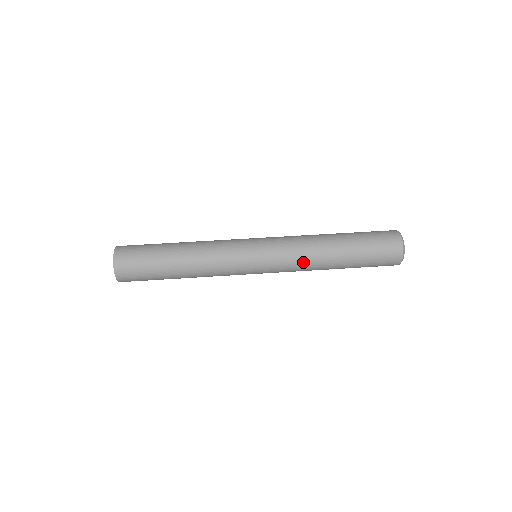
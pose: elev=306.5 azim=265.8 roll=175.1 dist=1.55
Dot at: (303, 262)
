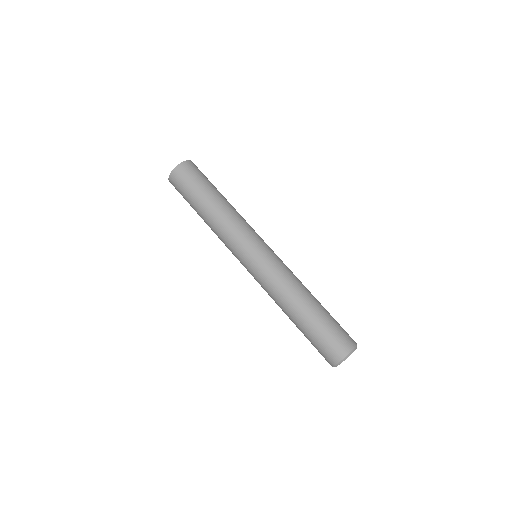
Dot at: (271, 295)
